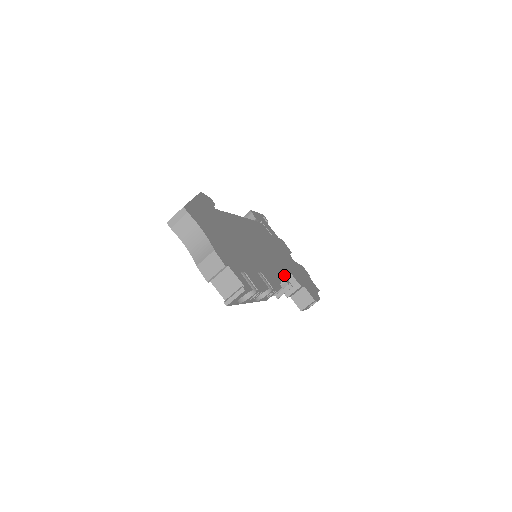
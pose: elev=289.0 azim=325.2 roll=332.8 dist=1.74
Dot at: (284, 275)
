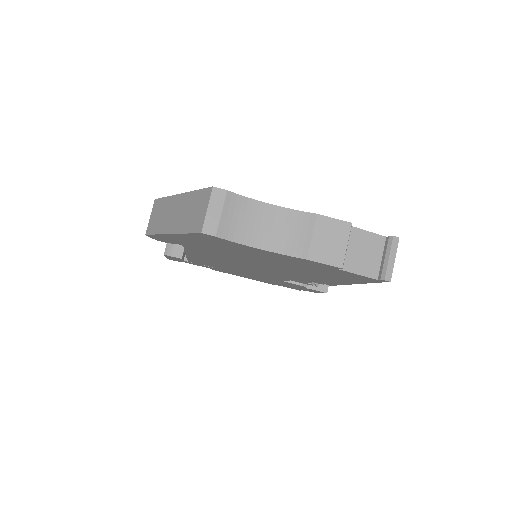
Dot at: occluded
